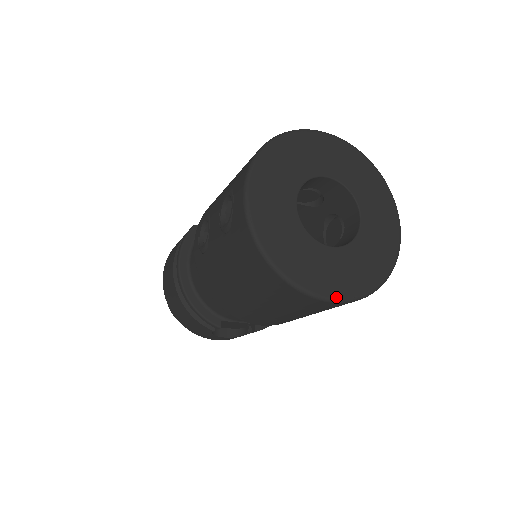
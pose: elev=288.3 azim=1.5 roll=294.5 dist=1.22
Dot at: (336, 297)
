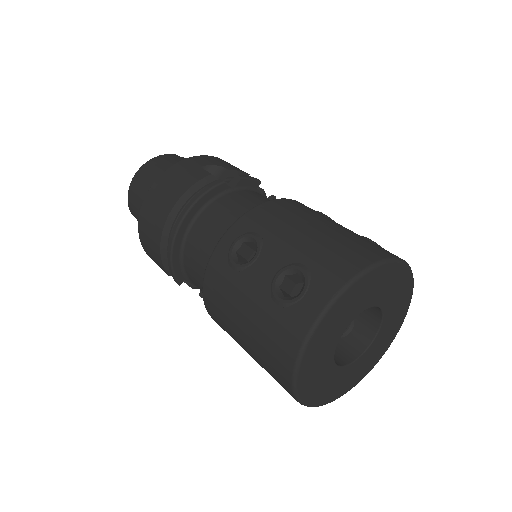
Dot at: (311, 405)
